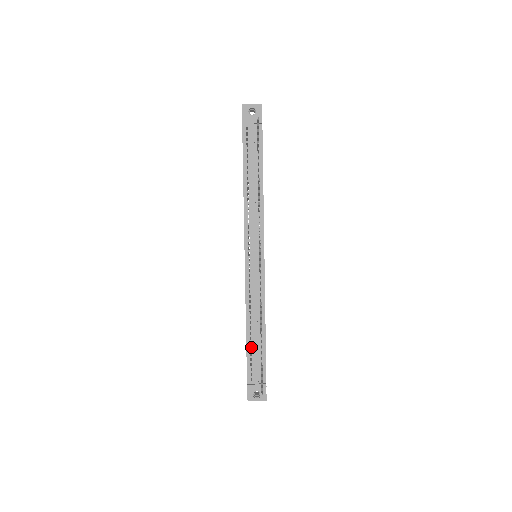
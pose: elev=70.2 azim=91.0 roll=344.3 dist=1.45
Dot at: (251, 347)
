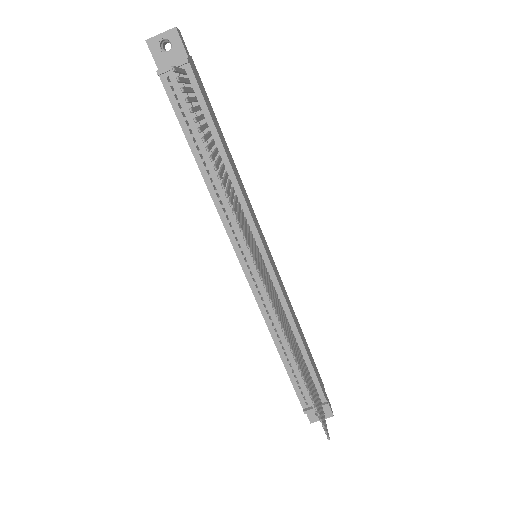
Dot at: (292, 369)
